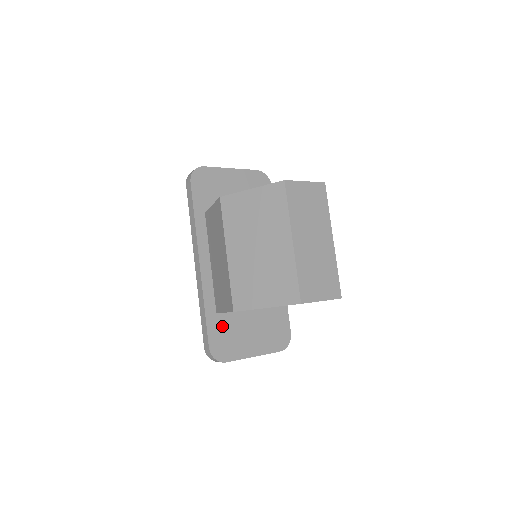
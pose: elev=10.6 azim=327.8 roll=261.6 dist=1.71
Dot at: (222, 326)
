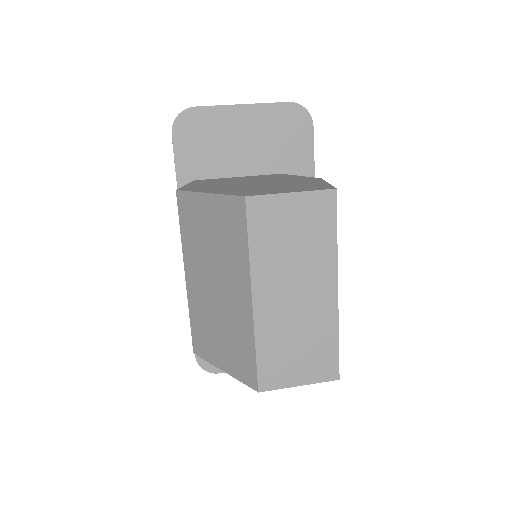
Dot at: occluded
